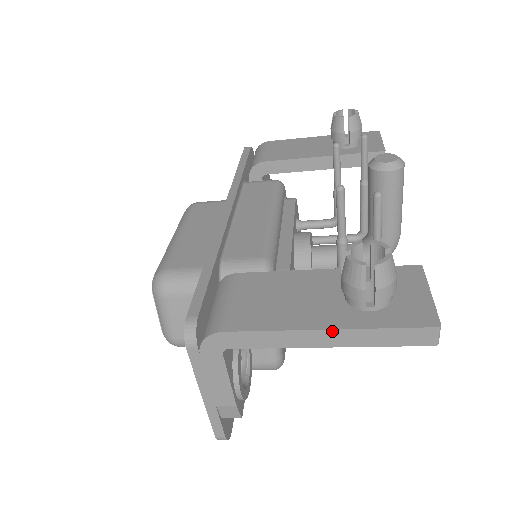
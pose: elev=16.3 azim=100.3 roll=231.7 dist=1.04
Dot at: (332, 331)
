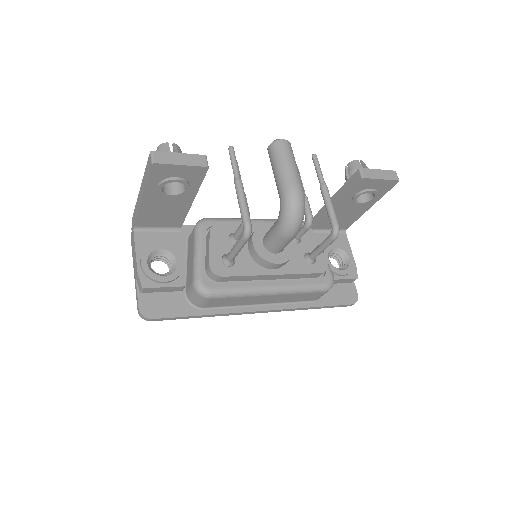
Dot at: (141, 187)
